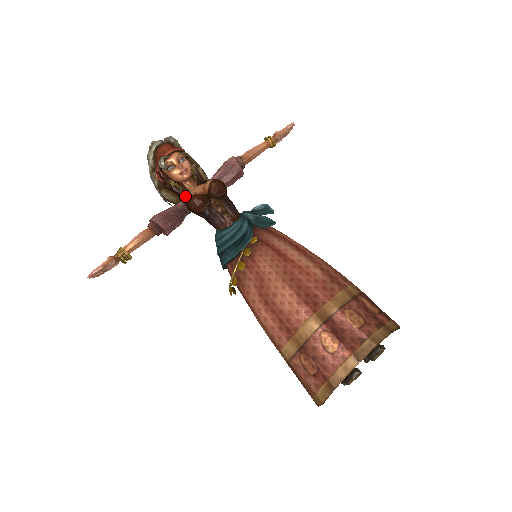
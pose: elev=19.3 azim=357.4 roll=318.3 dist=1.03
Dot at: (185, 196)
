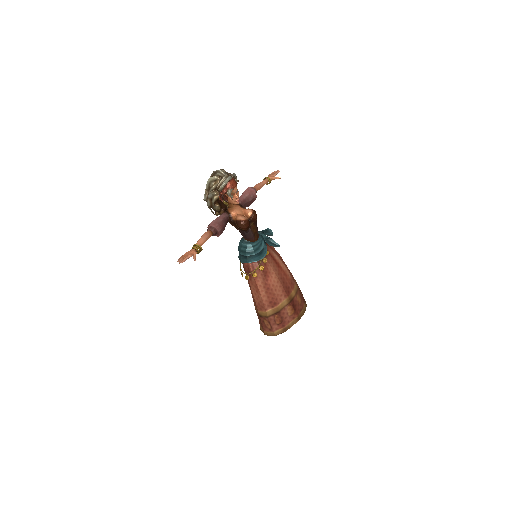
Dot at: (227, 211)
